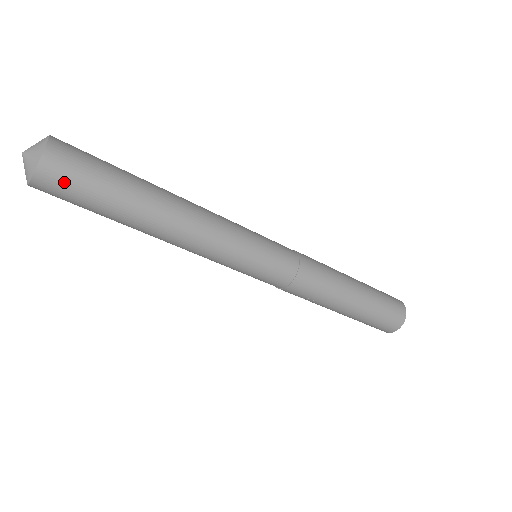
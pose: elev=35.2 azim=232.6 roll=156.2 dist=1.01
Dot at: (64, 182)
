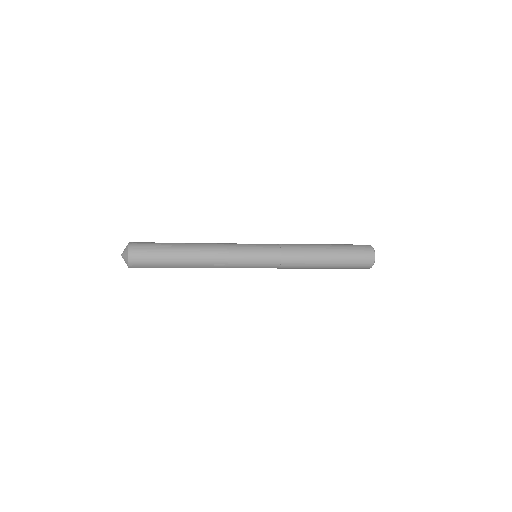
Dot at: (142, 267)
